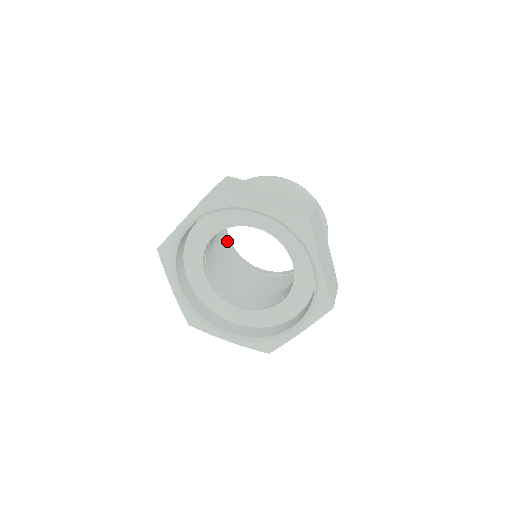
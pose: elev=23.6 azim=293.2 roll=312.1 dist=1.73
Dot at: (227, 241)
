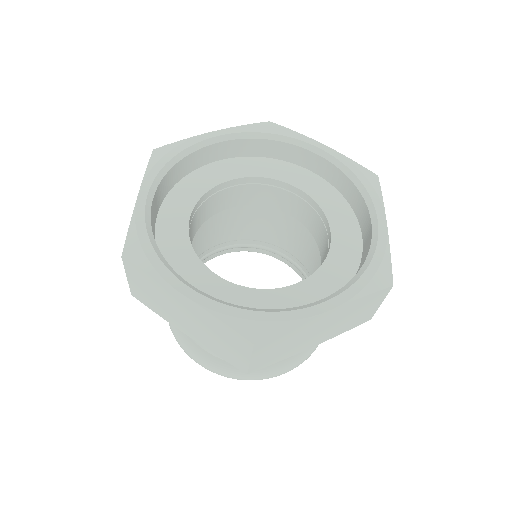
Dot at: occluded
